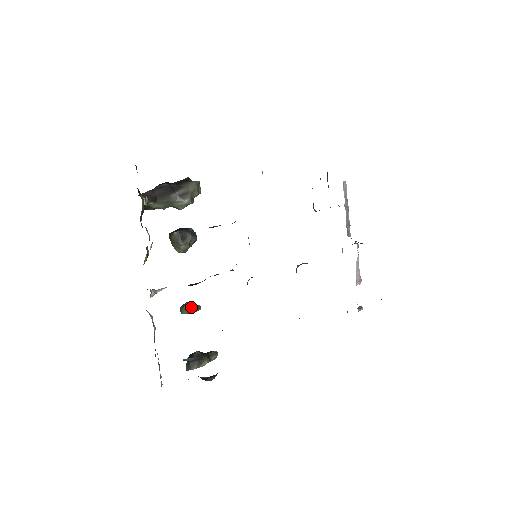
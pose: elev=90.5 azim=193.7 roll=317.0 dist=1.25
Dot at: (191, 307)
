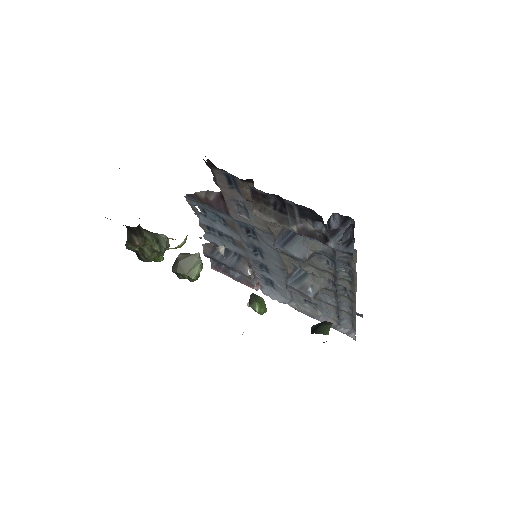
Dot at: (258, 296)
